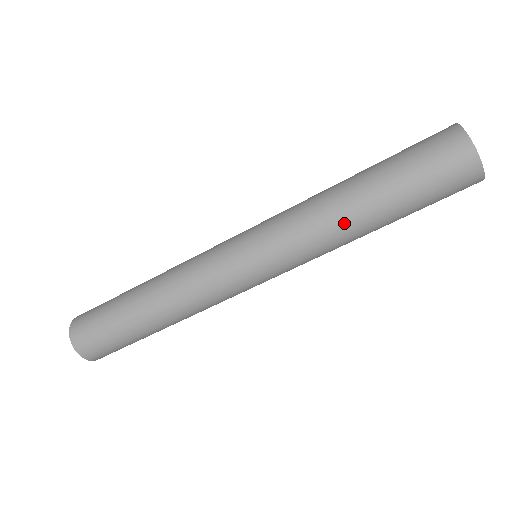
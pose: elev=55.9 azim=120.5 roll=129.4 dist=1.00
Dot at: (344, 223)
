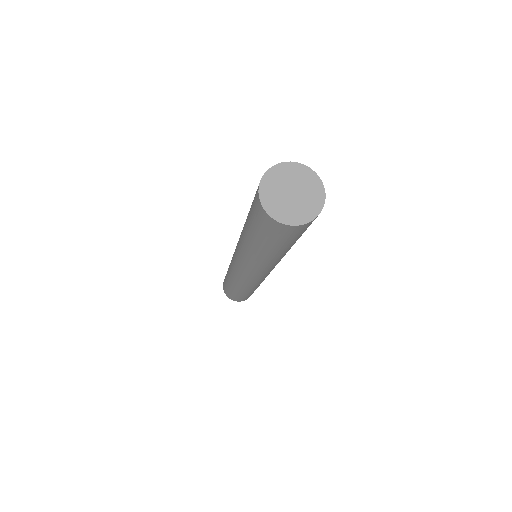
Dot at: (252, 254)
